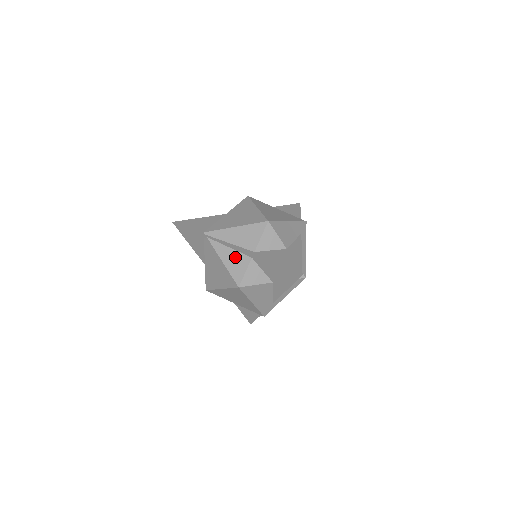
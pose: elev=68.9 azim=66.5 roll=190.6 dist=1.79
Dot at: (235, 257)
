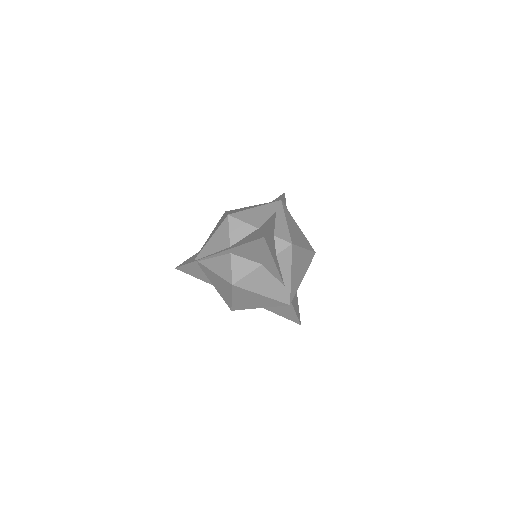
Dot at: (220, 262)
